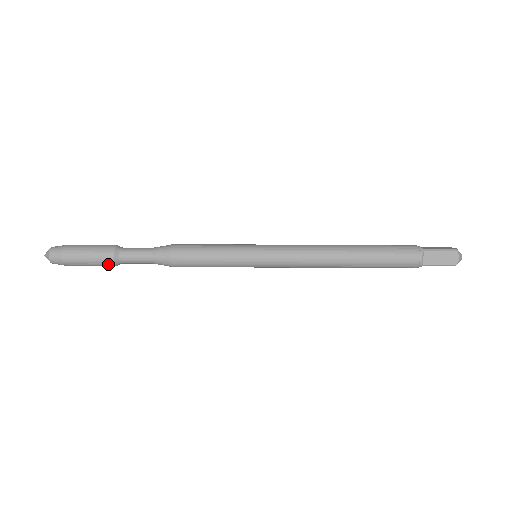
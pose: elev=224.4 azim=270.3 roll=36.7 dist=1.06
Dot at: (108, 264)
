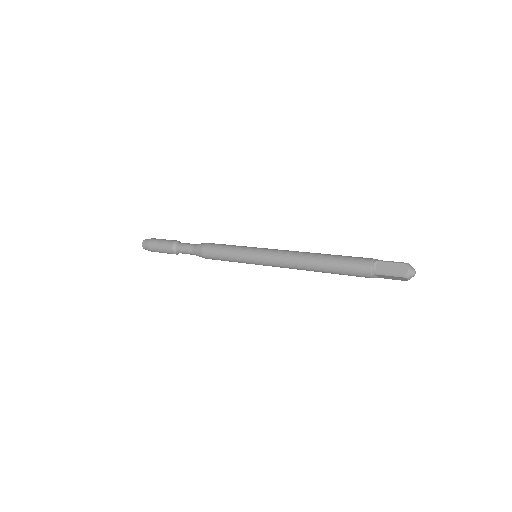
Dot at: occluded
